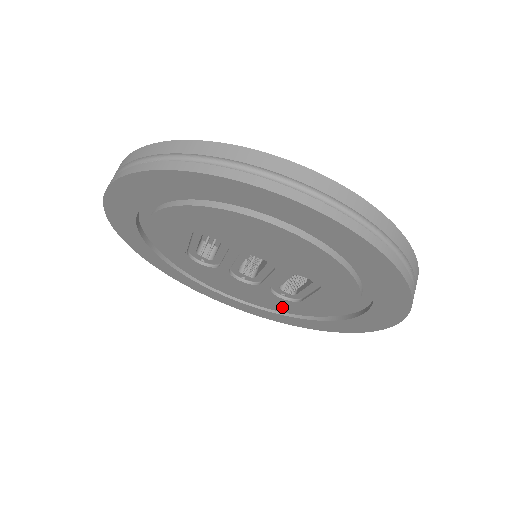
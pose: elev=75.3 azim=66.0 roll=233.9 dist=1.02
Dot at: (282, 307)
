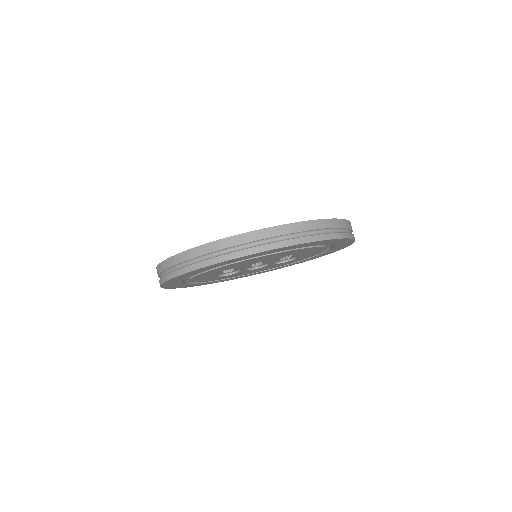
Dot at: (288, 263)
